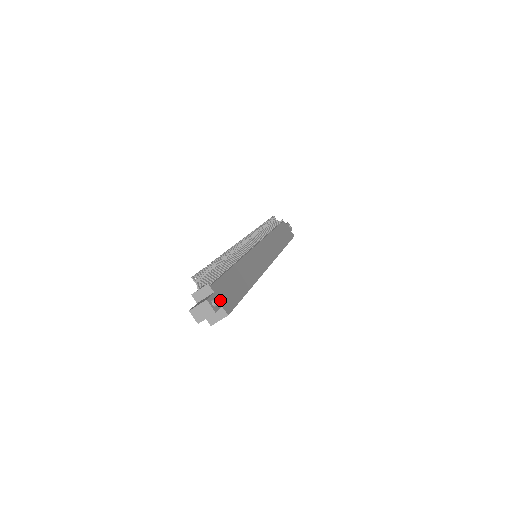
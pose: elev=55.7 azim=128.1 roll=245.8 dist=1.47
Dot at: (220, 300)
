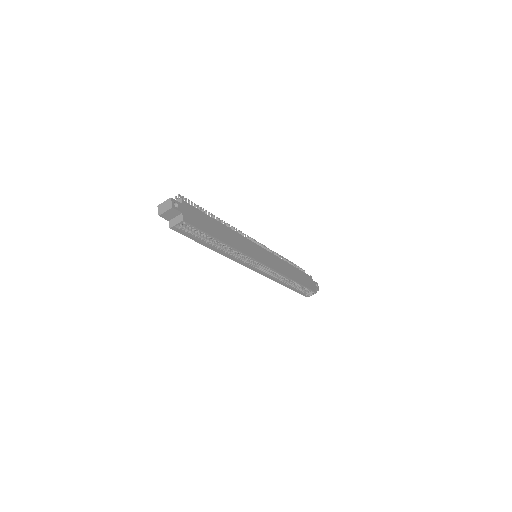
Dot at: (184, 211)
